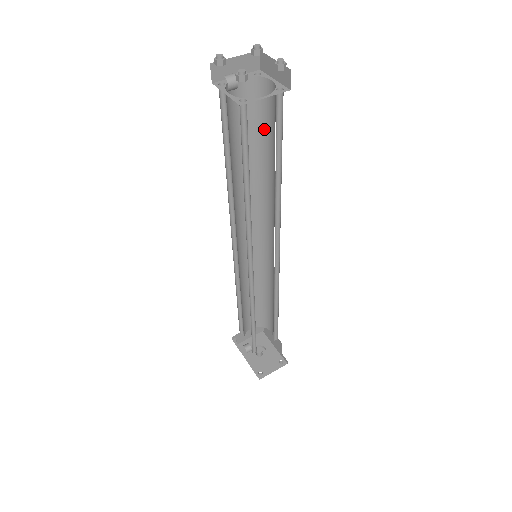
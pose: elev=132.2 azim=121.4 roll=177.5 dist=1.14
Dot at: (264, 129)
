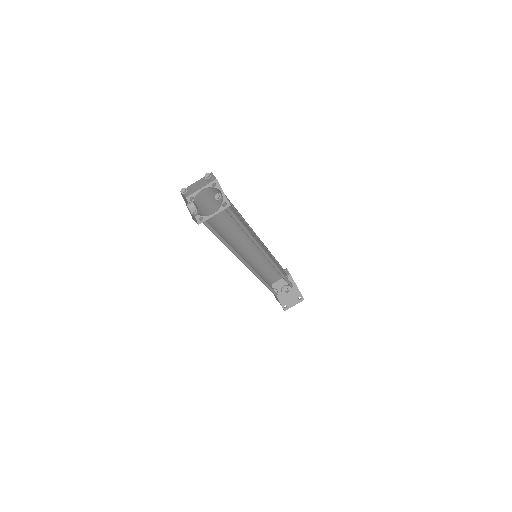
Dot at: (231, 206)
